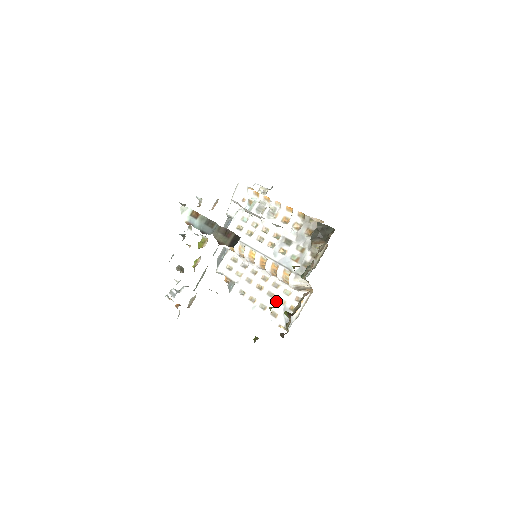
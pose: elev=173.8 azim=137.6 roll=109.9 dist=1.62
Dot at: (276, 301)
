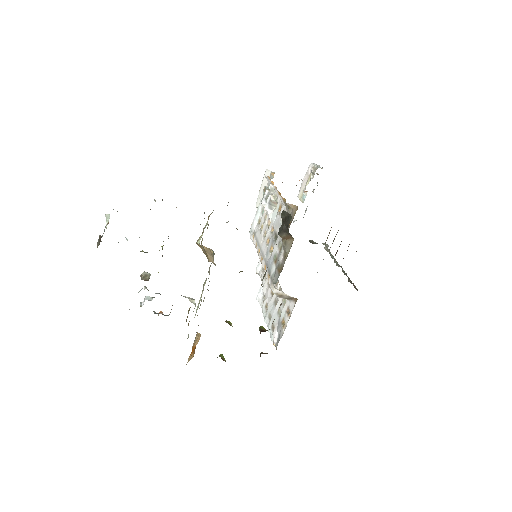
Dot at: (276, 311)
